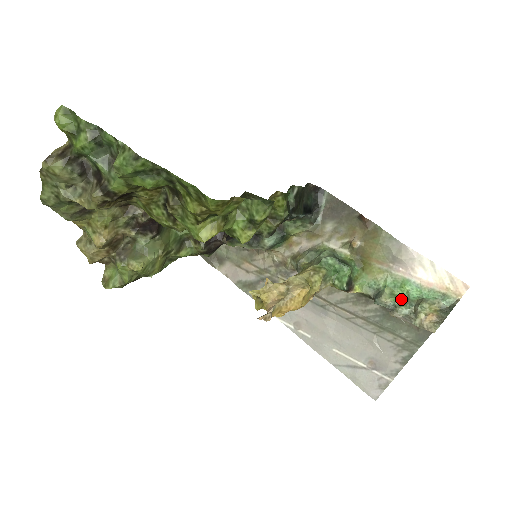
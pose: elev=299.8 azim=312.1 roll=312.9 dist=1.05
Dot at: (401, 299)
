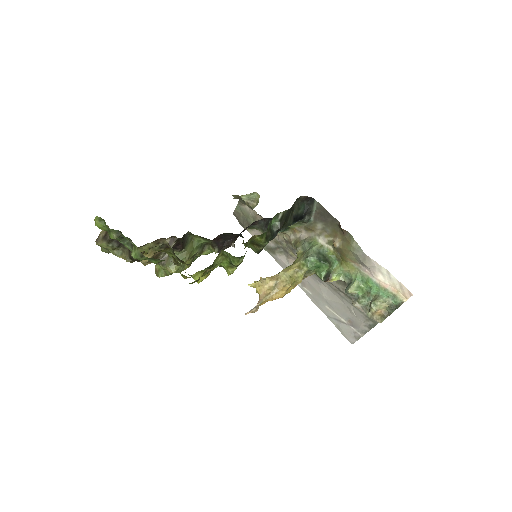
Dot at: (365, 291)
